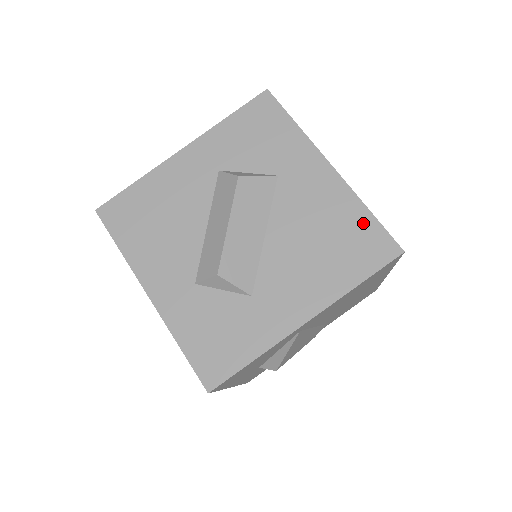
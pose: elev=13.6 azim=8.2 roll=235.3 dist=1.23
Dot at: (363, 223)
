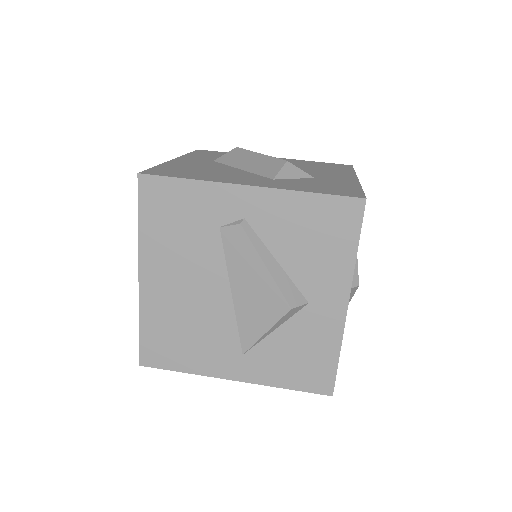
Dot at: (320, 163)
